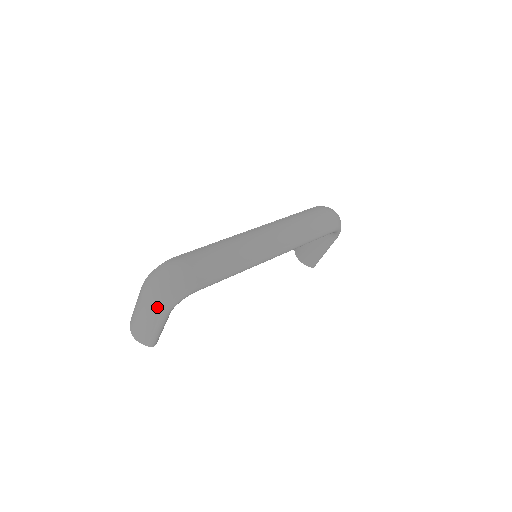
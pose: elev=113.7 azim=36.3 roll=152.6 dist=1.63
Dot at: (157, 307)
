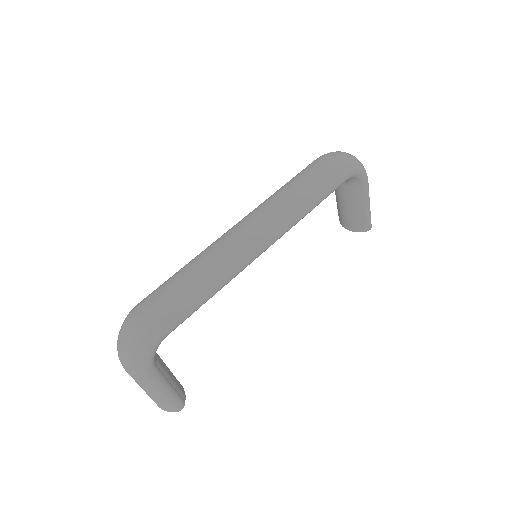
Dot at: (134, 371)
